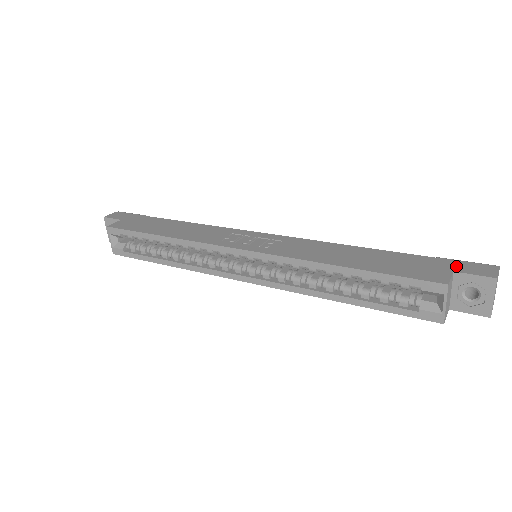
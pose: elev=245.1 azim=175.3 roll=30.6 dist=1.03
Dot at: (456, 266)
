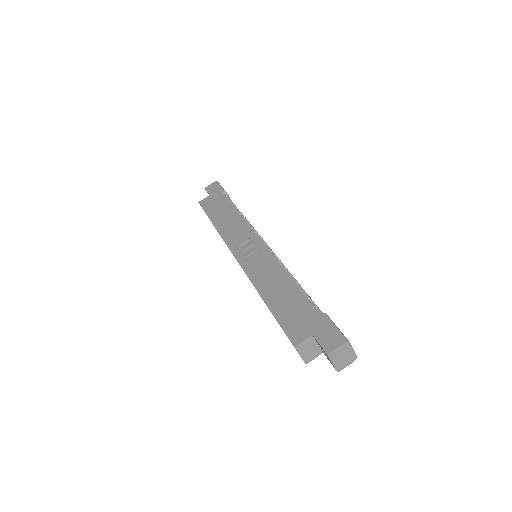
Dot at: (320, 330)
